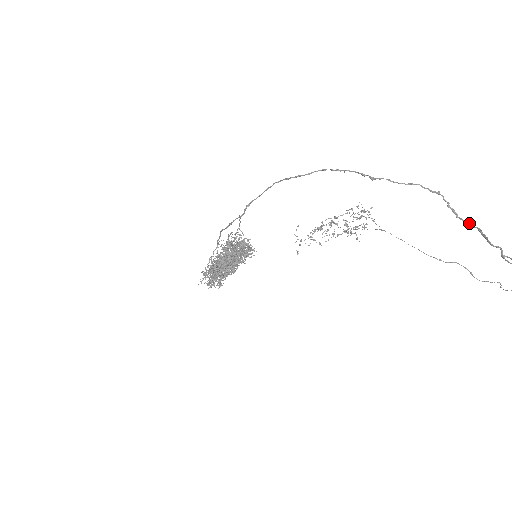
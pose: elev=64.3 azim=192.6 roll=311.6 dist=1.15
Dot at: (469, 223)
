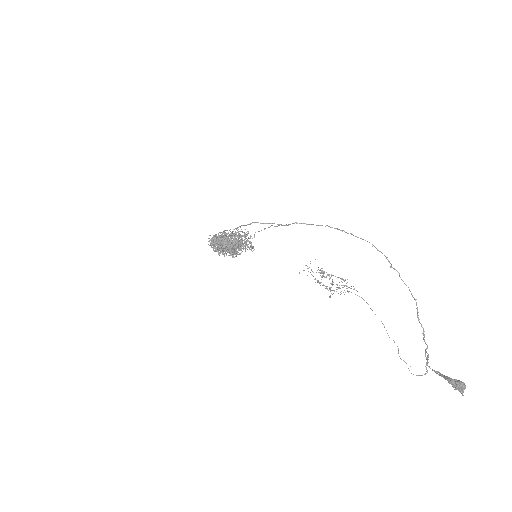
Dot at: (421, 324)
